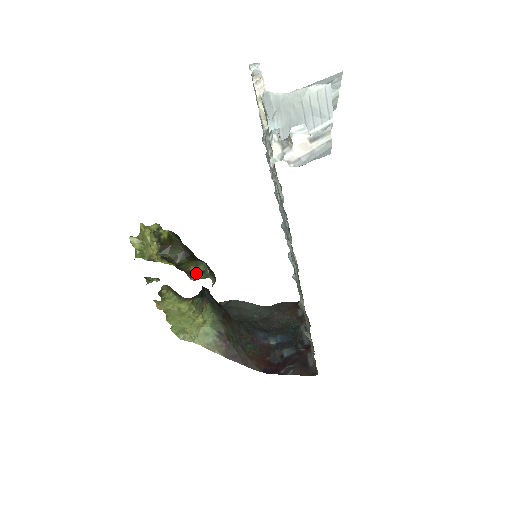
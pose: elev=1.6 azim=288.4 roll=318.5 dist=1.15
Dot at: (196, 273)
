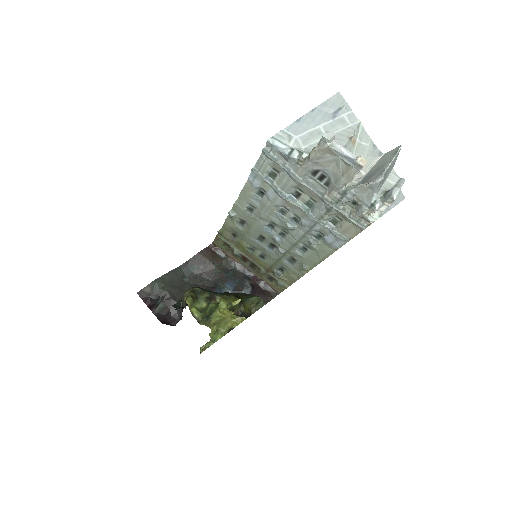
Dot at: (253, 308)
